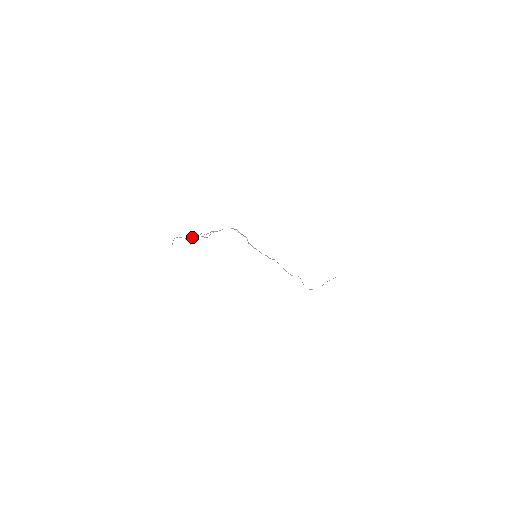
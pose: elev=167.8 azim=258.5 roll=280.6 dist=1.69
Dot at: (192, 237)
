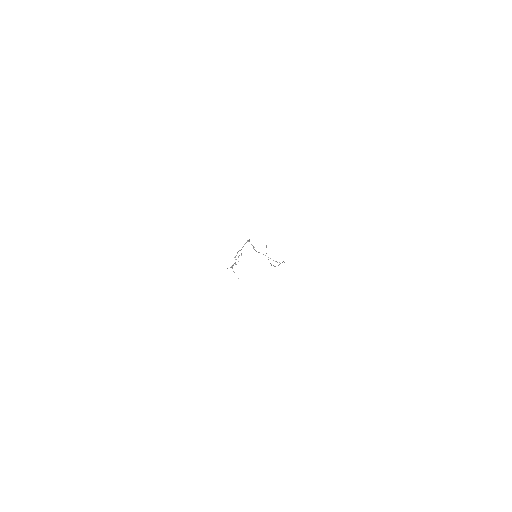
Dot at: occluded
